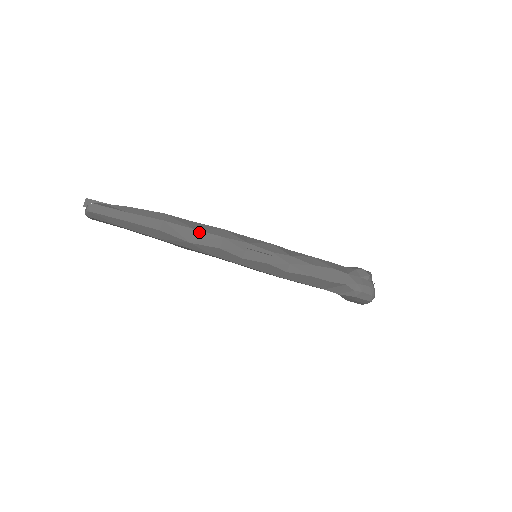
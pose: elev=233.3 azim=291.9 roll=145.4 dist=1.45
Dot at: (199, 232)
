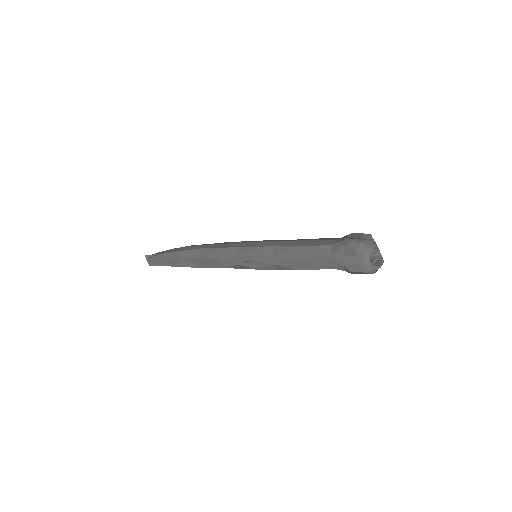
Dot at: (203, 260)
